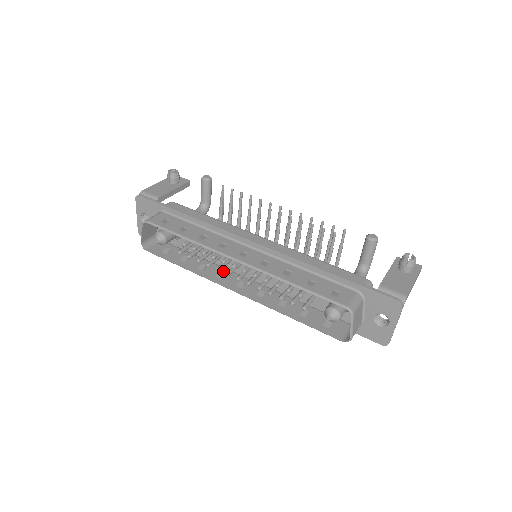
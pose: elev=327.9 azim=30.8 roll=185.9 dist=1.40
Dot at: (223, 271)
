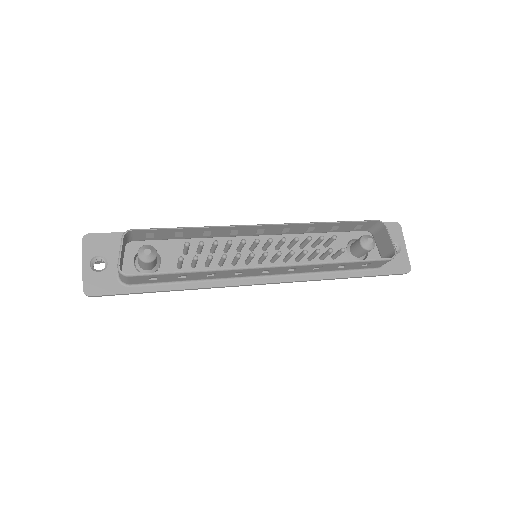
Dot at: occluded
